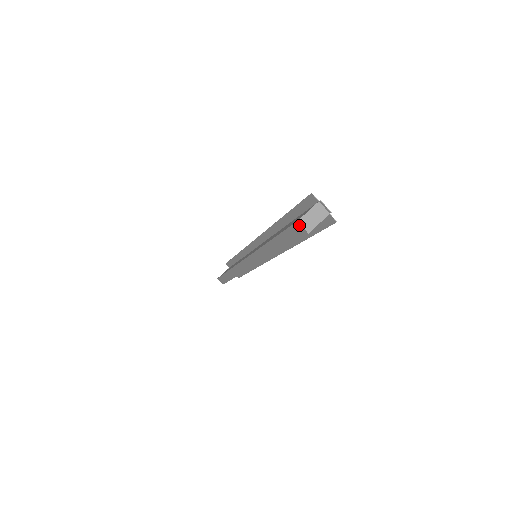
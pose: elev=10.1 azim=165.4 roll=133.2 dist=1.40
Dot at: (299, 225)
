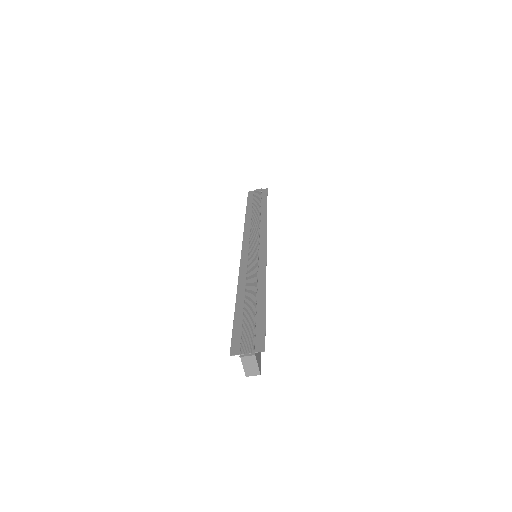
Dot at: (250, 374)
